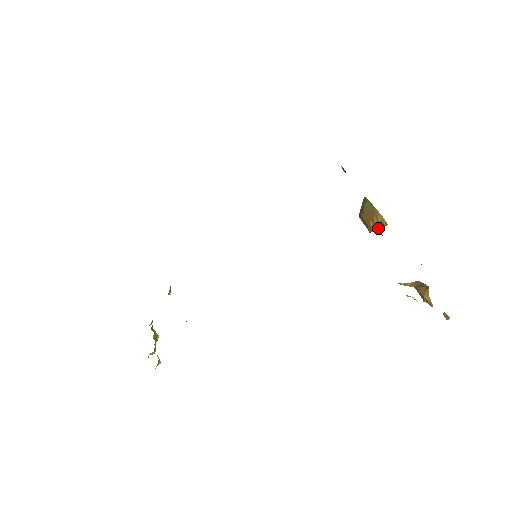
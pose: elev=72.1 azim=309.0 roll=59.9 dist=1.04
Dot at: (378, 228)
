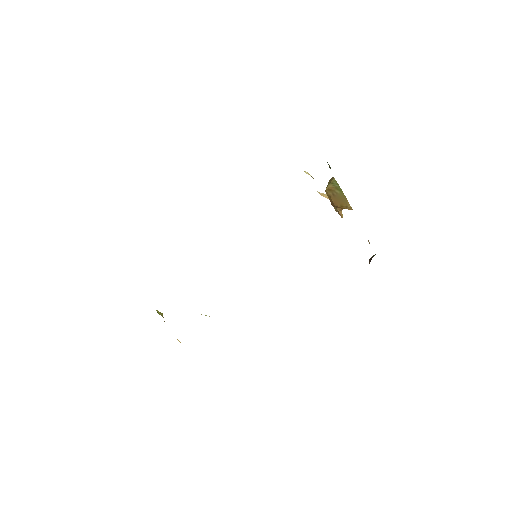
Dot at: (342, 208)
